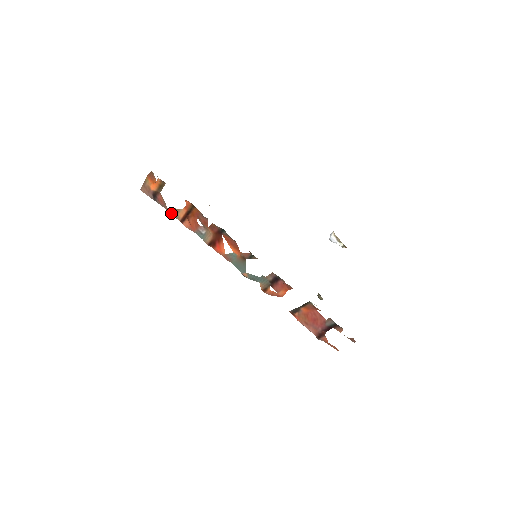
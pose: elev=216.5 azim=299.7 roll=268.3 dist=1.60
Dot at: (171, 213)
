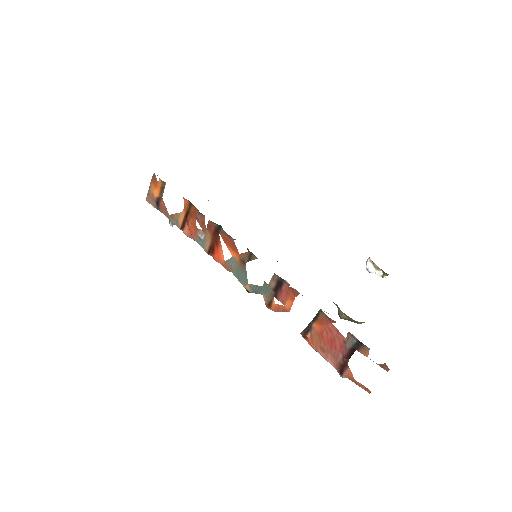
Dot at: (172, 221)
